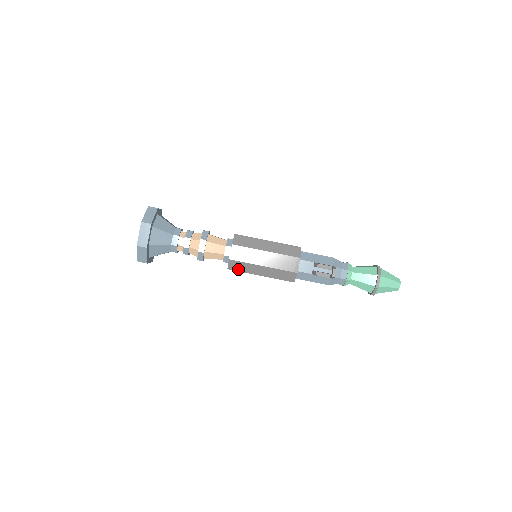
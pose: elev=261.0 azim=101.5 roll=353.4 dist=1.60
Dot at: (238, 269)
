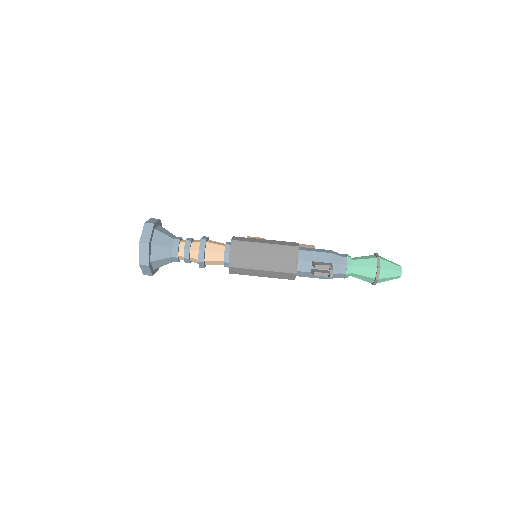
Dot at: (239, 273)
